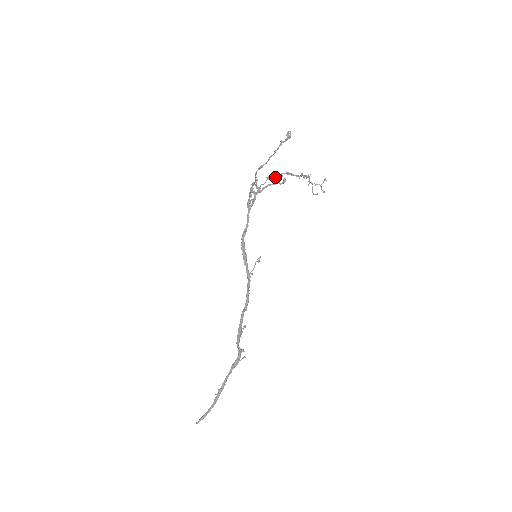
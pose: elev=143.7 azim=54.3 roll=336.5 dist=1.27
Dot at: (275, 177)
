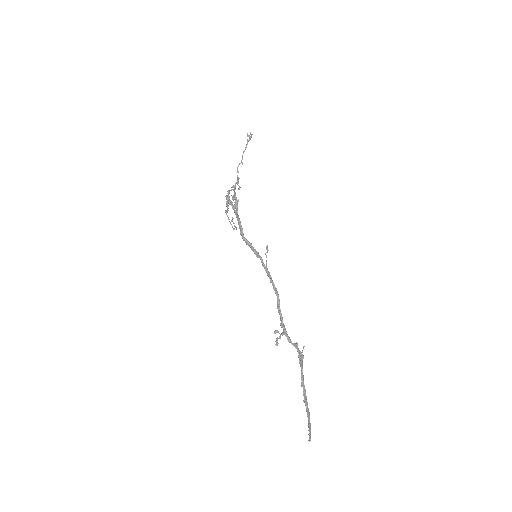
Dot at: (229, 193)
